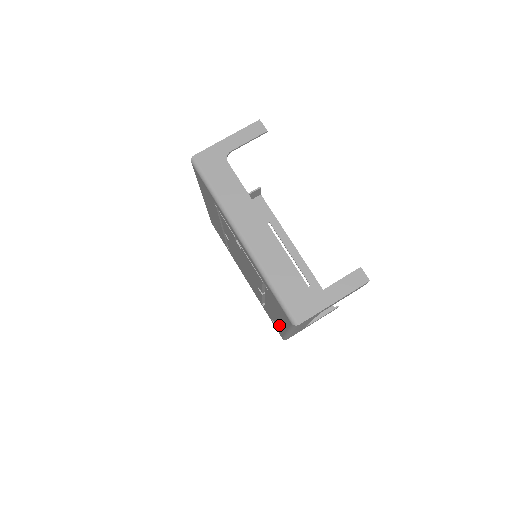
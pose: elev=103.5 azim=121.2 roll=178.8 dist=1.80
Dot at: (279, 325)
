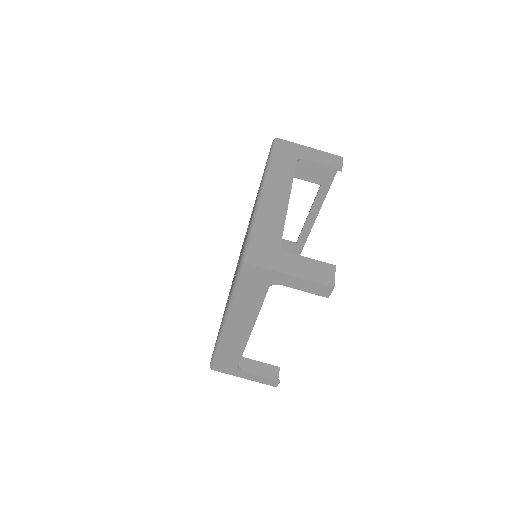
Dot at: occluded
